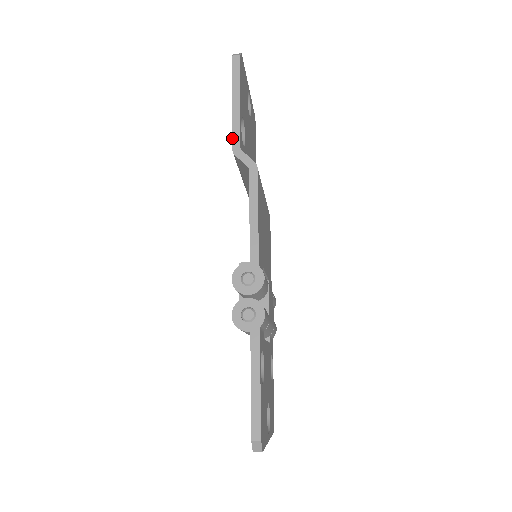
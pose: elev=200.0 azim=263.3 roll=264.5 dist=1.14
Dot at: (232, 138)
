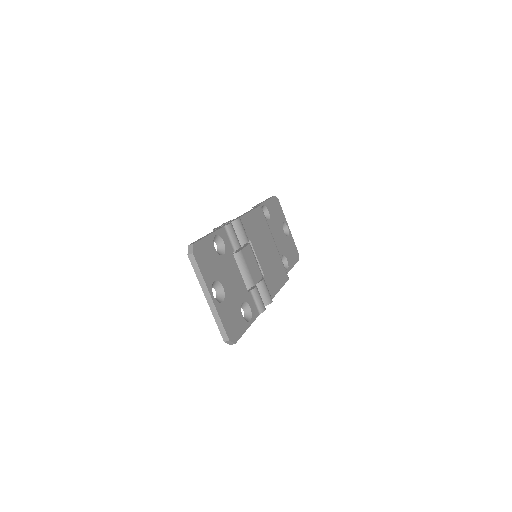
Dot at: occluded
